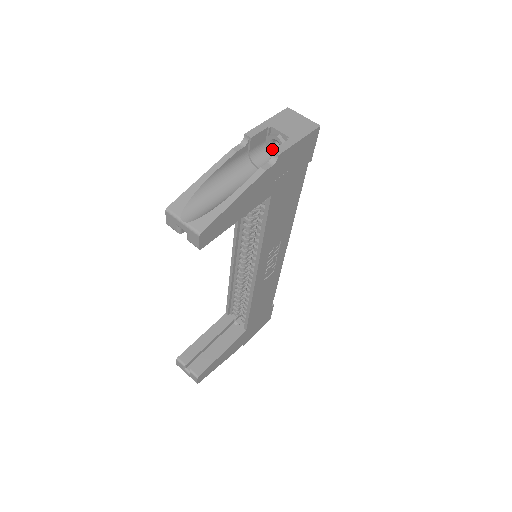
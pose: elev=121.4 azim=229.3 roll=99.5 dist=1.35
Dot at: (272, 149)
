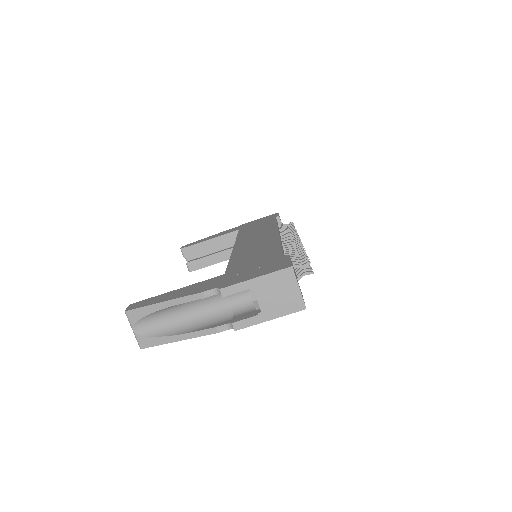
Dot at: occluded
